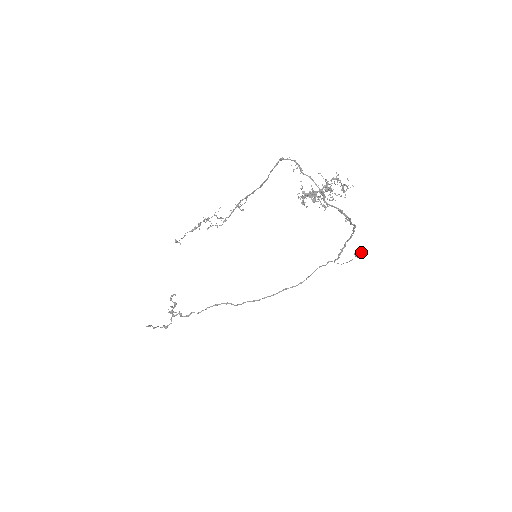
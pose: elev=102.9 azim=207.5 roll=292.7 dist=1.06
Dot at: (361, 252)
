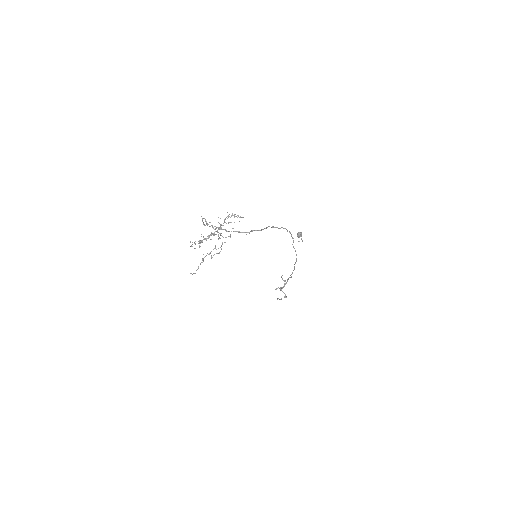
Dot at: (297, 234)
